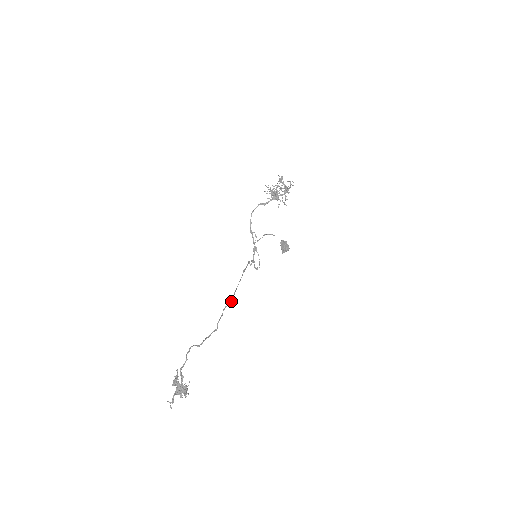
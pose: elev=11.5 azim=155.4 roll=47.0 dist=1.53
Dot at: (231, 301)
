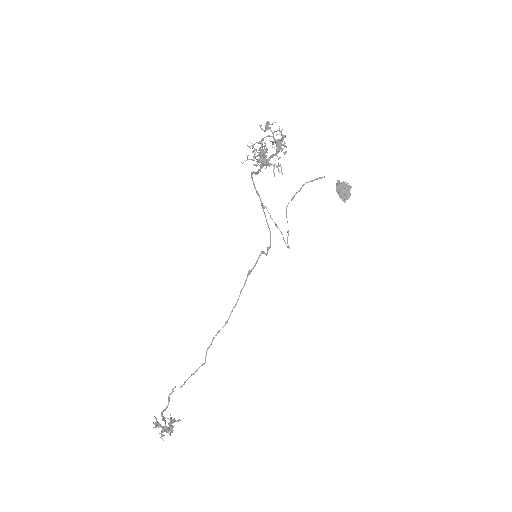
Dot at: (225, 323)
